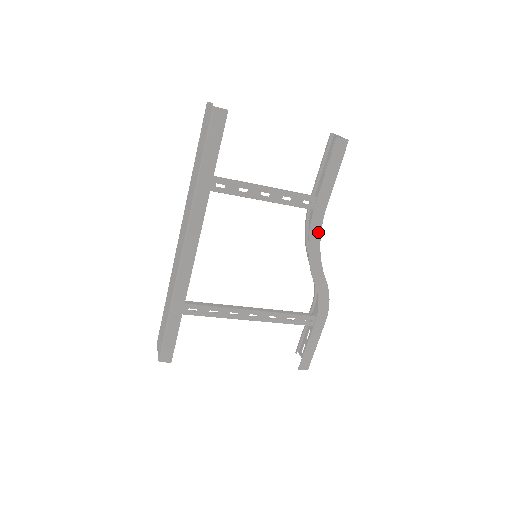
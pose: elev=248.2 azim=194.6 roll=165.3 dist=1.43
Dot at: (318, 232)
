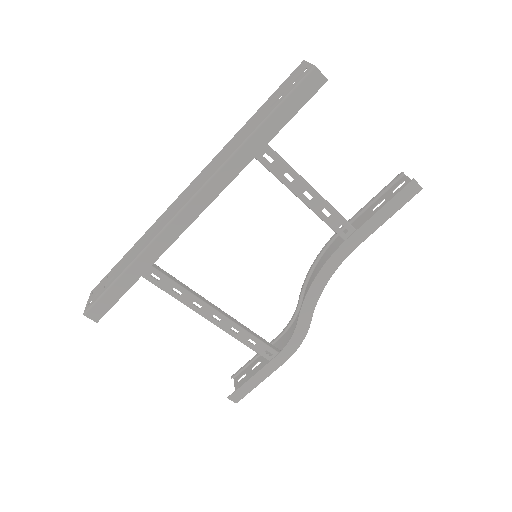
Dot at: (335, 266)
